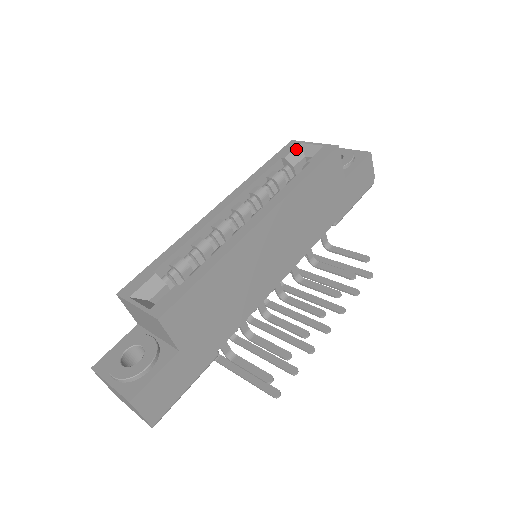
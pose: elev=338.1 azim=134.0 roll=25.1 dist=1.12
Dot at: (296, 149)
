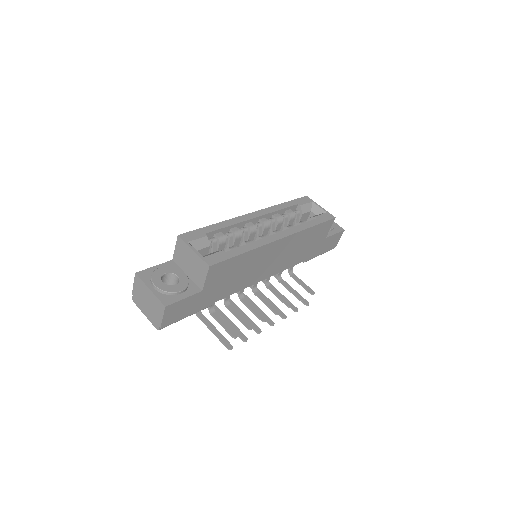
Dot at: (308, 204)
